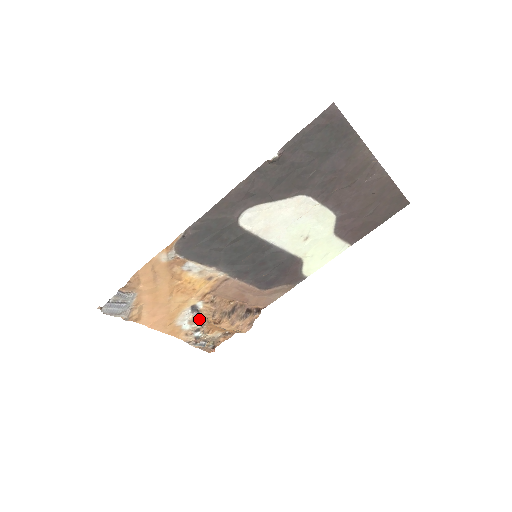
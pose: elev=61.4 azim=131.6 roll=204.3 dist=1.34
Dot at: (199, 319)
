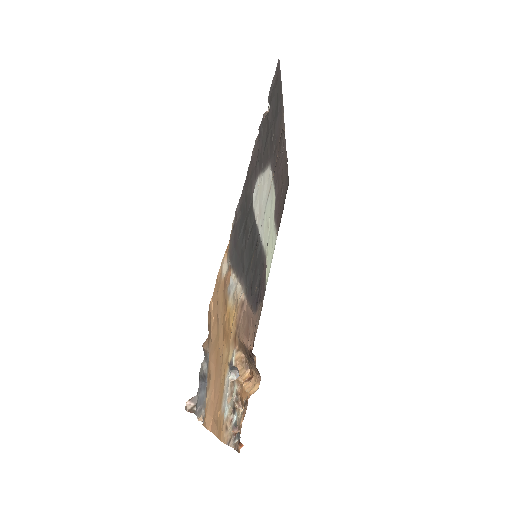
Dot at: (234, 387)
